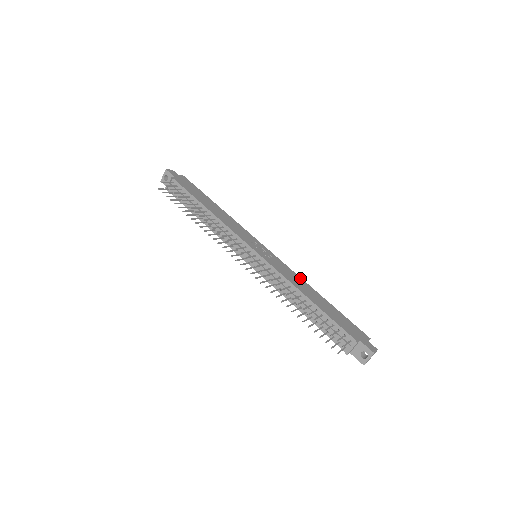
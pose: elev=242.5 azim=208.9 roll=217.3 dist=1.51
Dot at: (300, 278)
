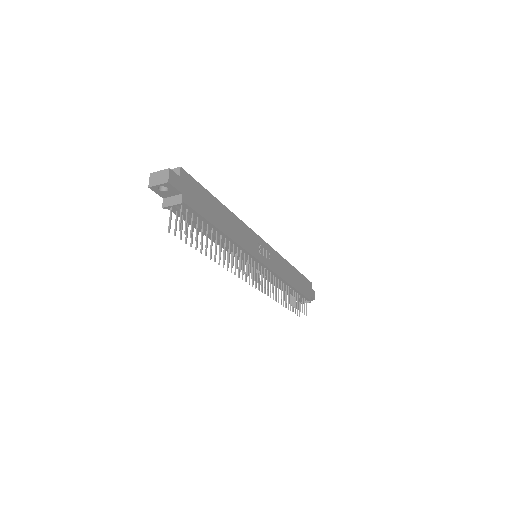
Dot at: (284, 259)
